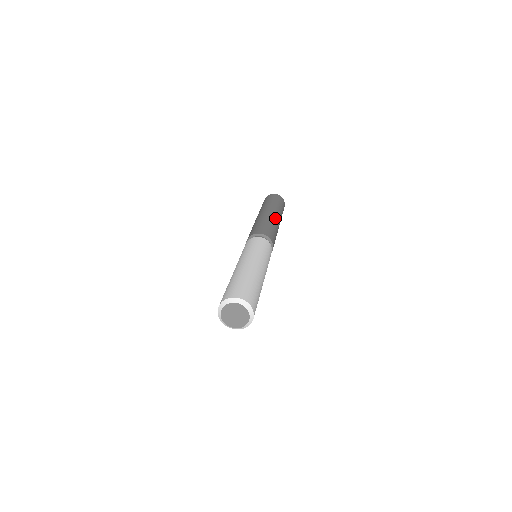
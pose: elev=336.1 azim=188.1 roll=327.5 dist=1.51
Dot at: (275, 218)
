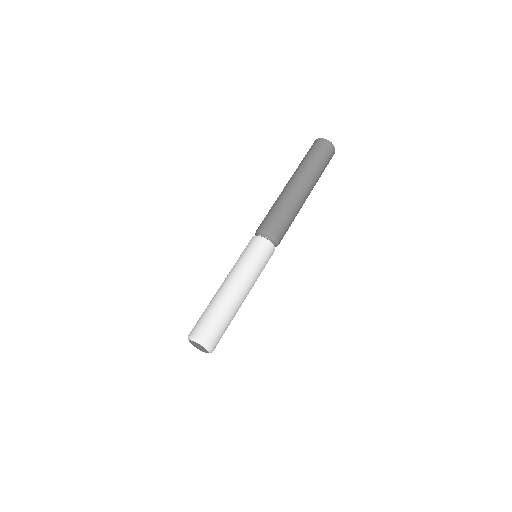
Dot at: (298, 192)
